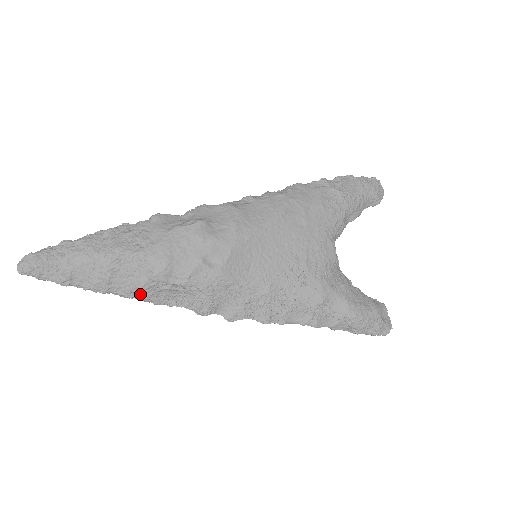
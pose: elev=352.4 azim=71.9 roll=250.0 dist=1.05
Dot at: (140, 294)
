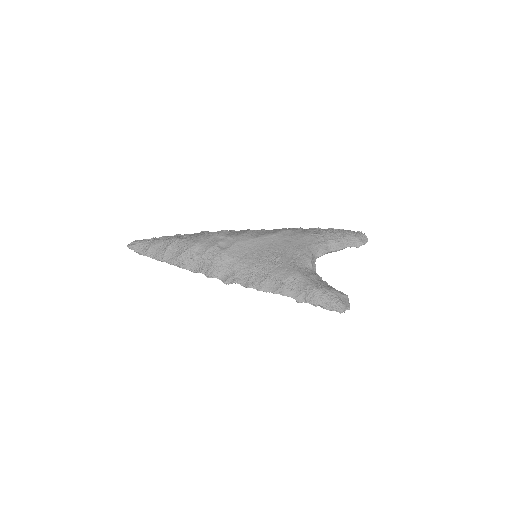
Dot at: (178, 260)
